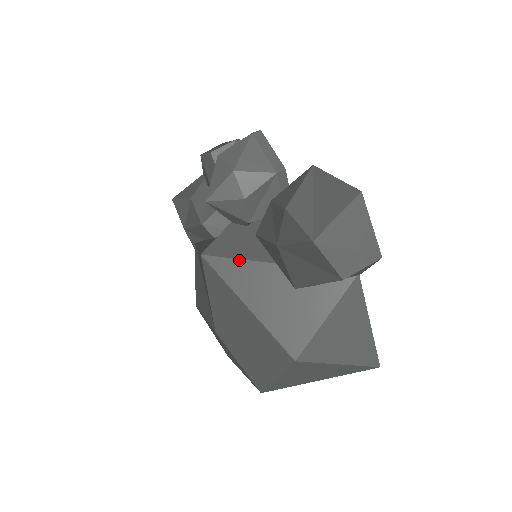
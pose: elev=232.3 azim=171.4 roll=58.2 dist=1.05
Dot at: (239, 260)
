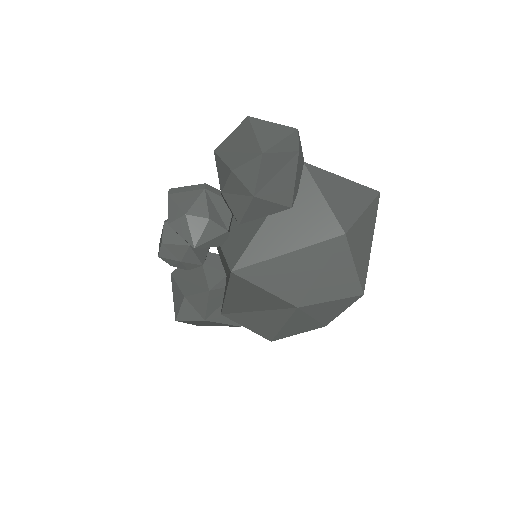
Dot at: (250, 243)
